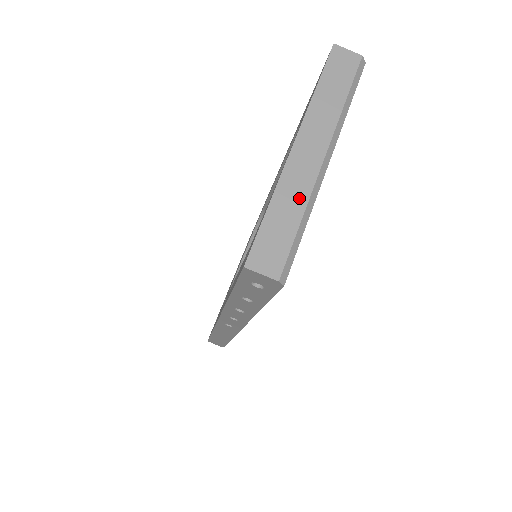
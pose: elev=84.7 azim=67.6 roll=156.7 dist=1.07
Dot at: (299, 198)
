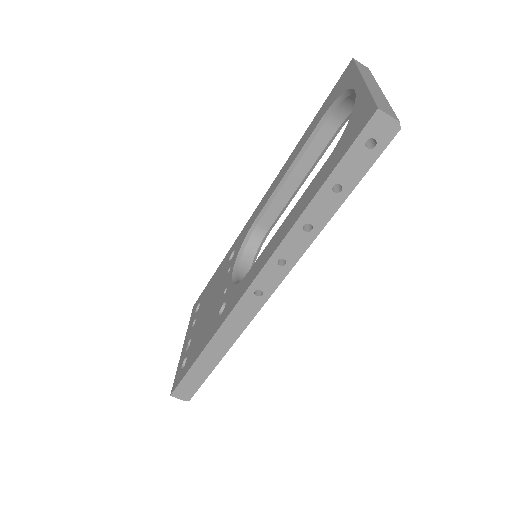
Dot at: (382, 98)
